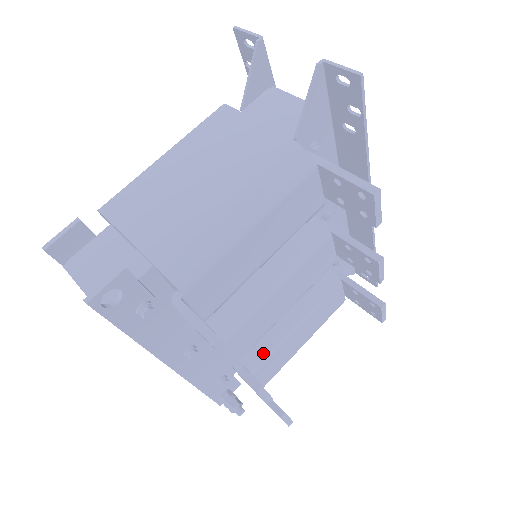
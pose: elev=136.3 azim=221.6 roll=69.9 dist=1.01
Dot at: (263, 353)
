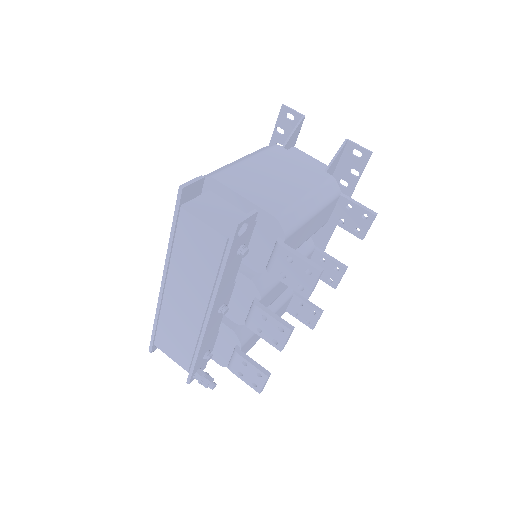
Dot at: (250, 331)
